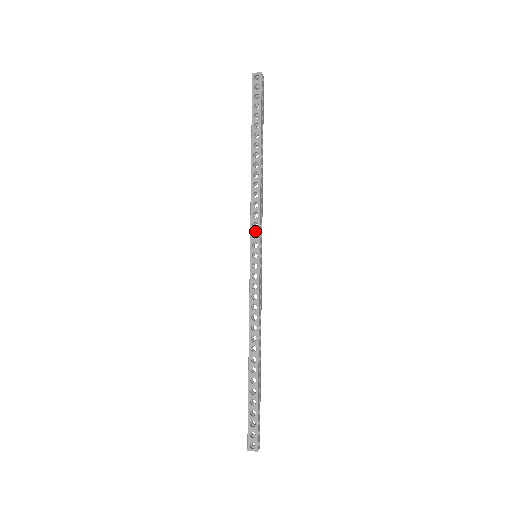
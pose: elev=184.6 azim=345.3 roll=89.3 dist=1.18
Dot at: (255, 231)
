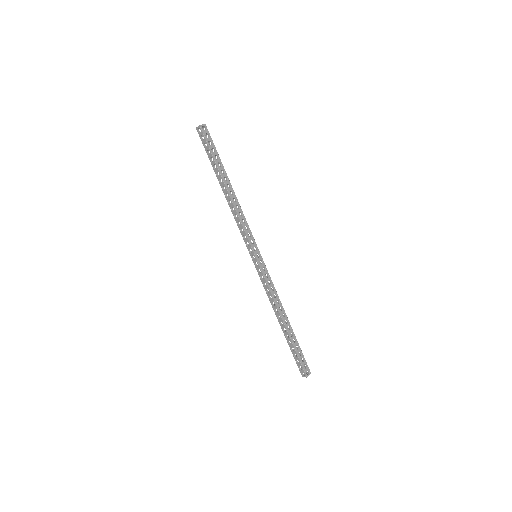
Dot at: (246, 241)
